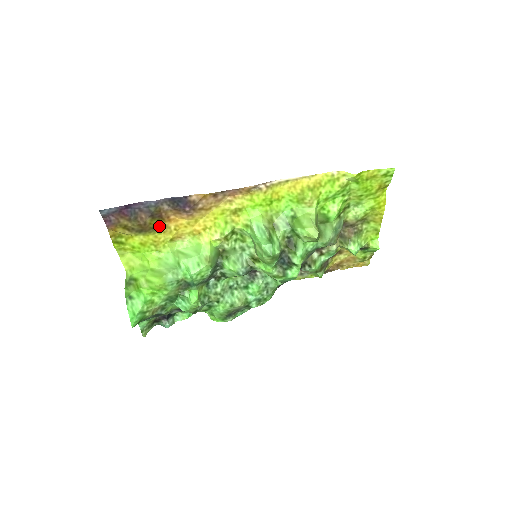
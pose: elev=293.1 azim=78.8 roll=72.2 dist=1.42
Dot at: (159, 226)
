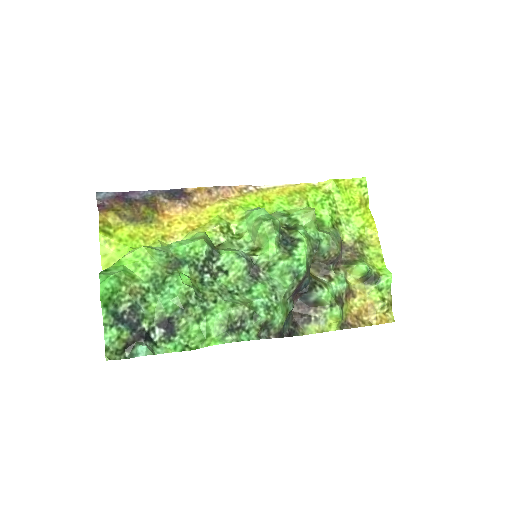
Dot at: (152, 219)
